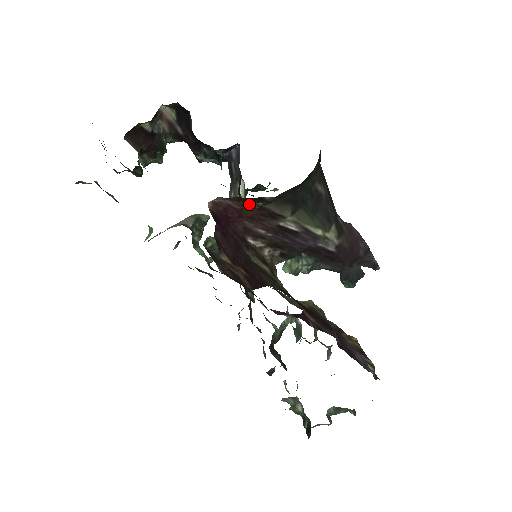
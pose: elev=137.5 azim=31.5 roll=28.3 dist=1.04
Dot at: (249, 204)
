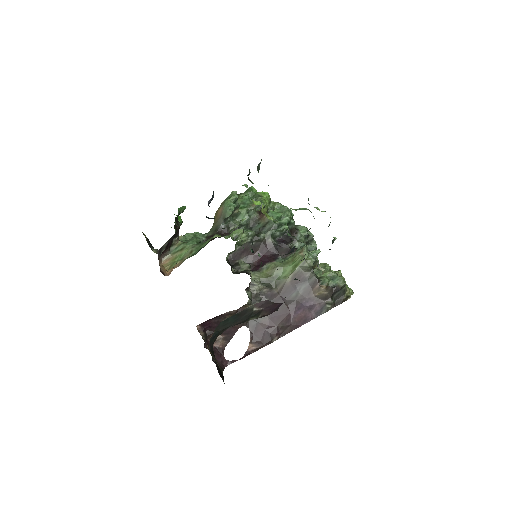
Dot at: occluded
